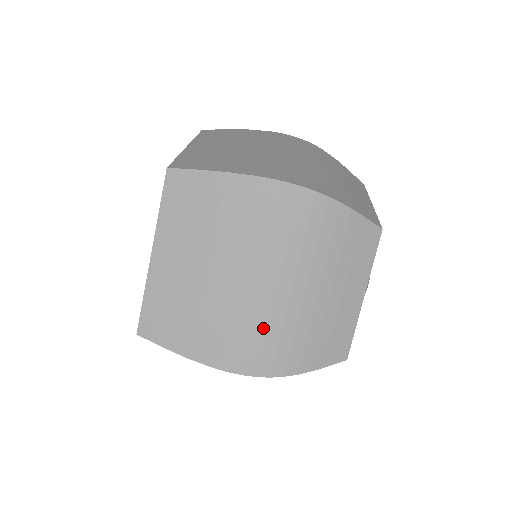
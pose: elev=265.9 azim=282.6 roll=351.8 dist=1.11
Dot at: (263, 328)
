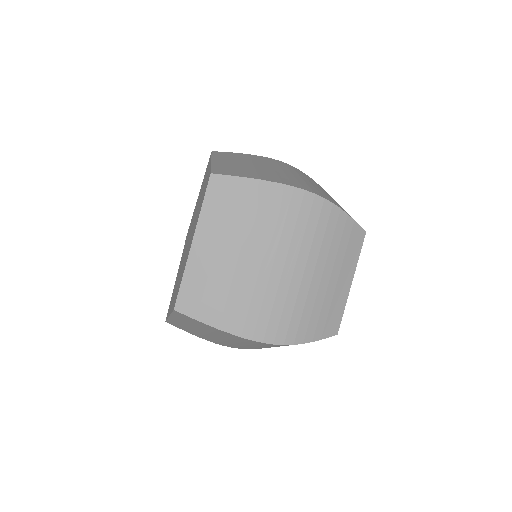
Dot at: (244, 347)
